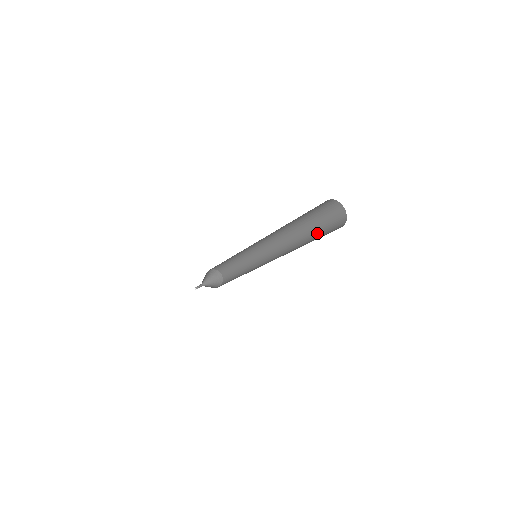
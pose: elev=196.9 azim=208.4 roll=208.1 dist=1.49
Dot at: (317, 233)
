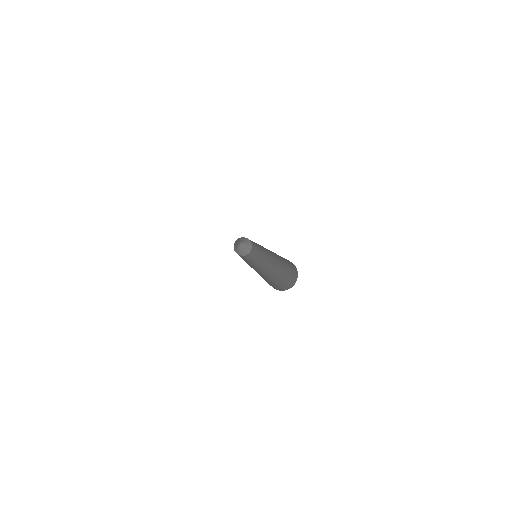
Dot at: (283, 260)
